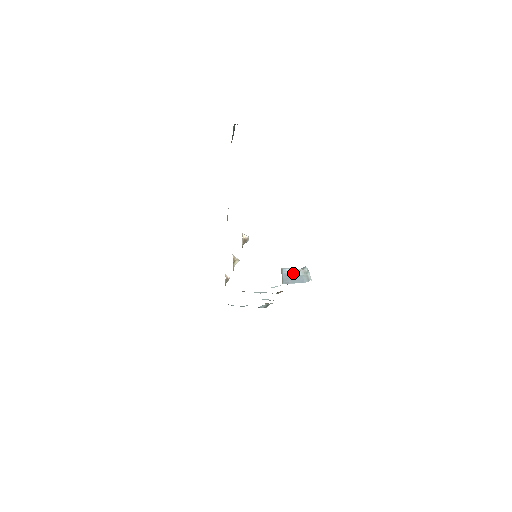
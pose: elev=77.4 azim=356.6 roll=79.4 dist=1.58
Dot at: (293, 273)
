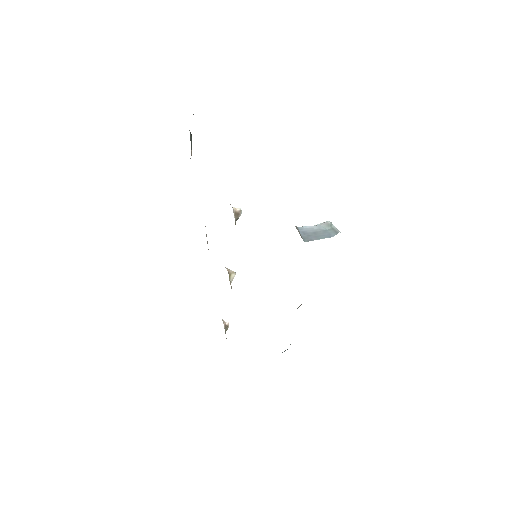
Dot at: (313, 229)
